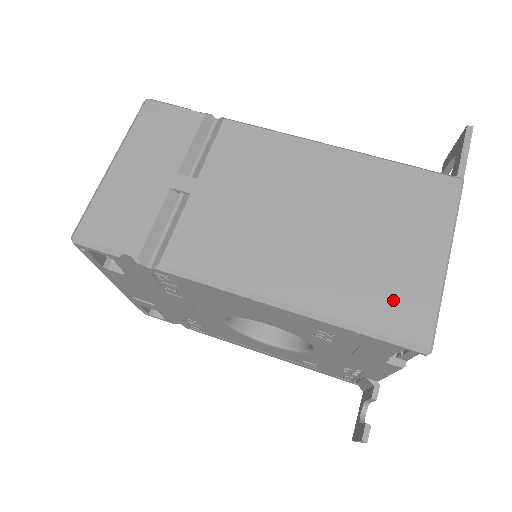
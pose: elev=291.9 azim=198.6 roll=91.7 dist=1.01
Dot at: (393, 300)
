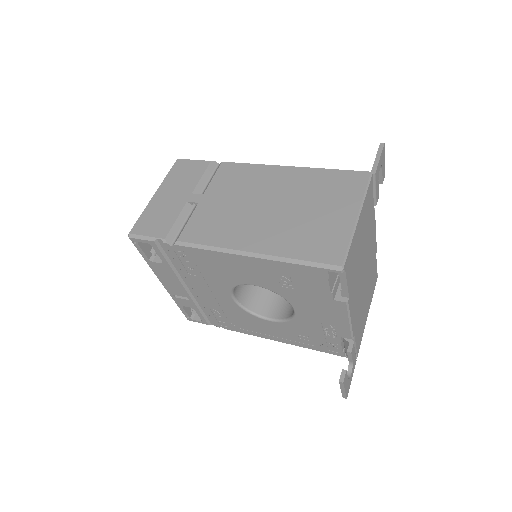
Dot at: (319, 243)
